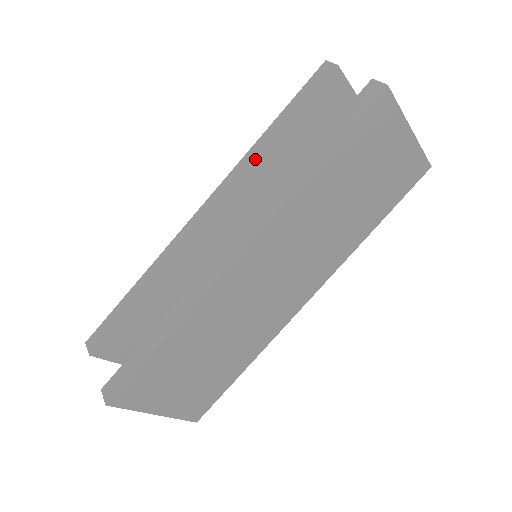
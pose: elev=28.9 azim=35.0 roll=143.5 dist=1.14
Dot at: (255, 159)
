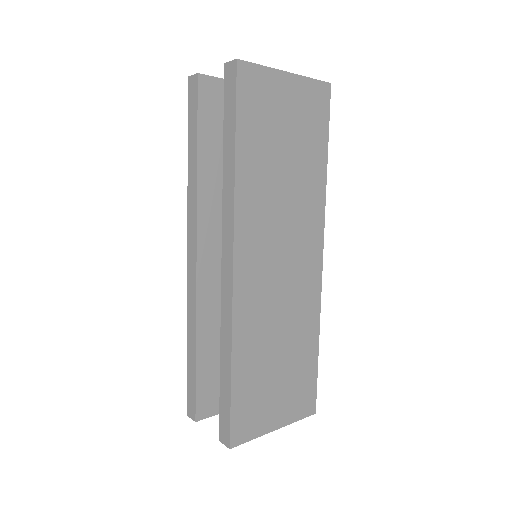
Dot at: (195, 188)
